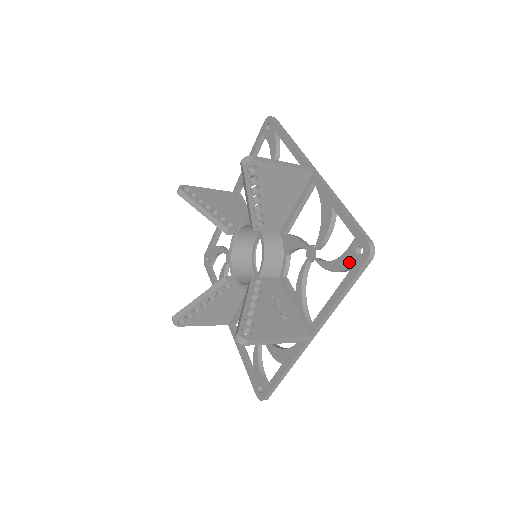
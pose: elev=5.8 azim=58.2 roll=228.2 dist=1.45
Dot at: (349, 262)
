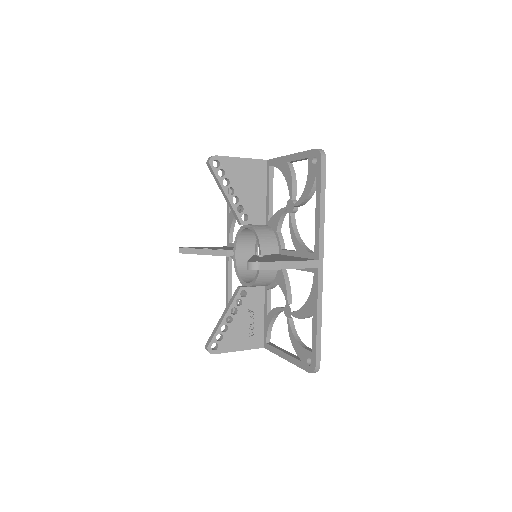
Dot at: (301, 356)
